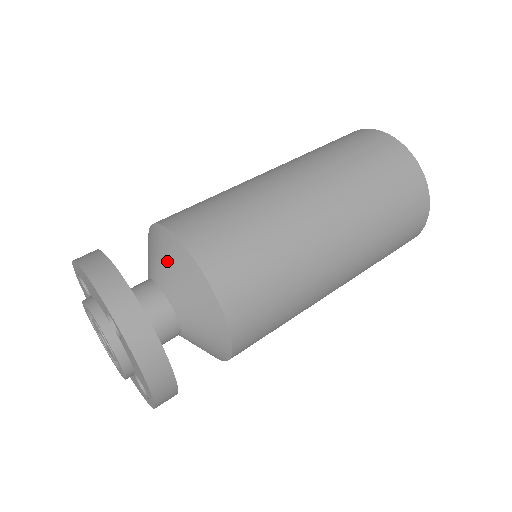
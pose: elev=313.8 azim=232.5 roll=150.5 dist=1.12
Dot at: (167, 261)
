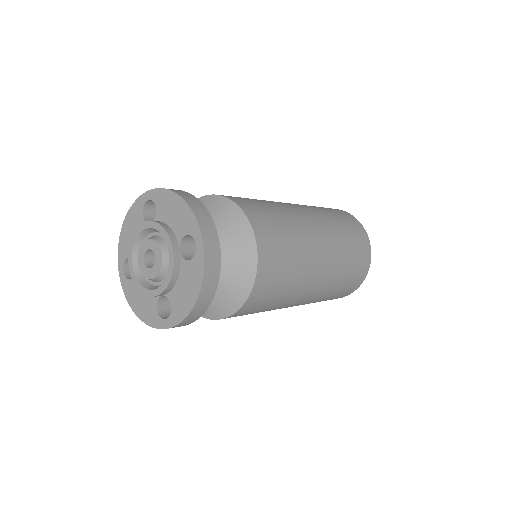
Dot at: occluded
